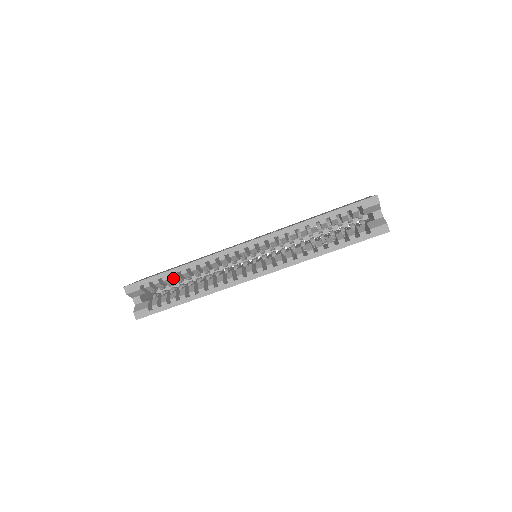
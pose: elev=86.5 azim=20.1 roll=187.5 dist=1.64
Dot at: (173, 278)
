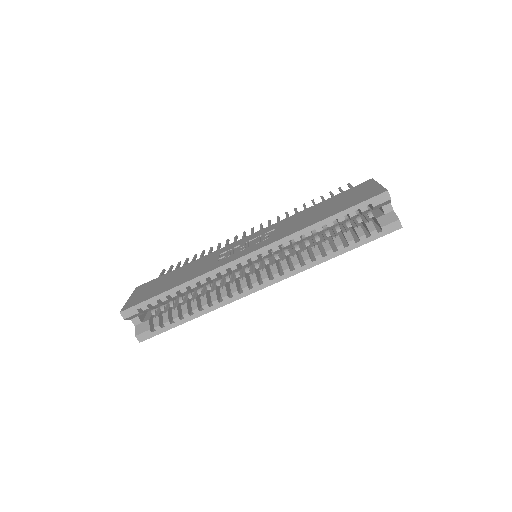
Dot at: (173, 297)
